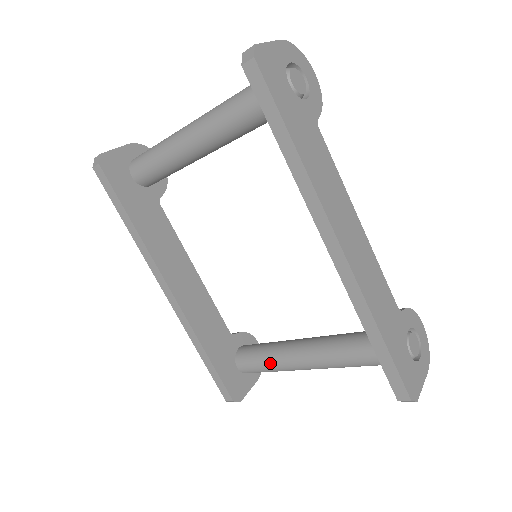
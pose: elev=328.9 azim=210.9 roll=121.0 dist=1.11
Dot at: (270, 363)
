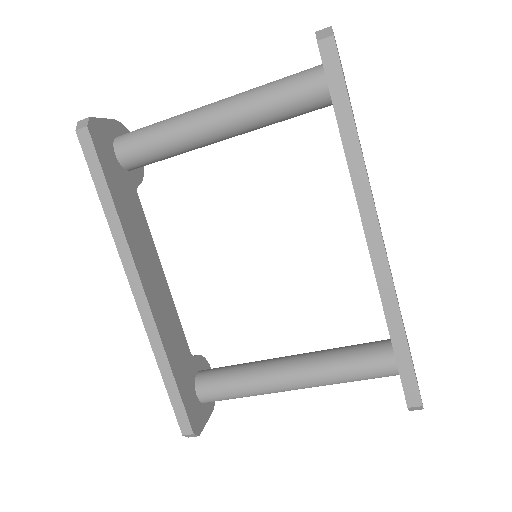
Dot at: (244, 385)
